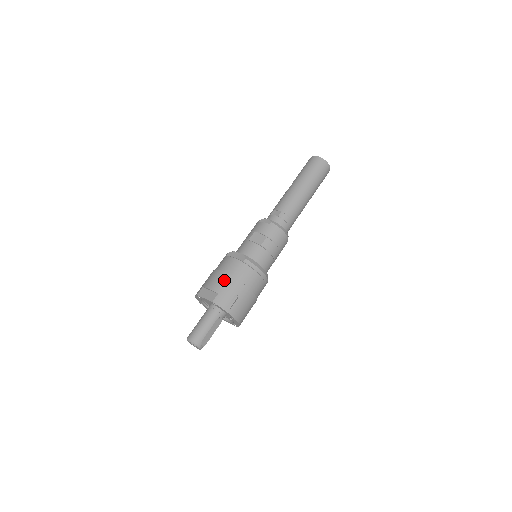
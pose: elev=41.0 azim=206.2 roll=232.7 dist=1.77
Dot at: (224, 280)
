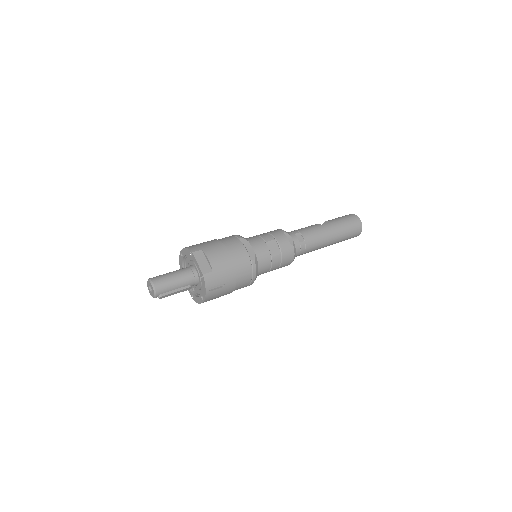
Dot at: (226, 263)
